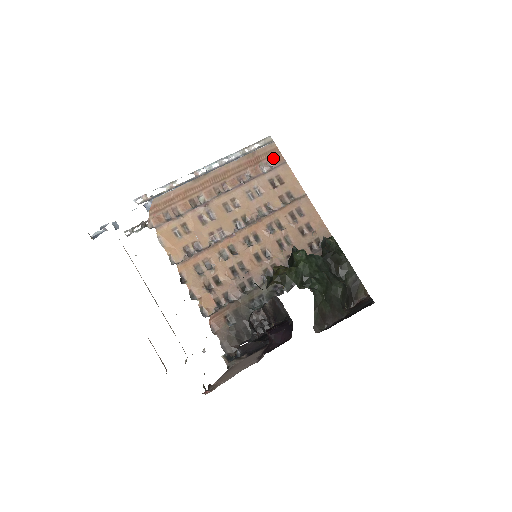
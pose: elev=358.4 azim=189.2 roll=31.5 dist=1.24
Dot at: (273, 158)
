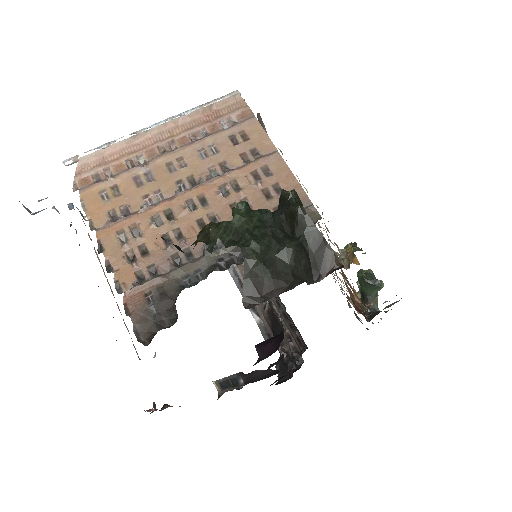
Dot at: (238, 113)
